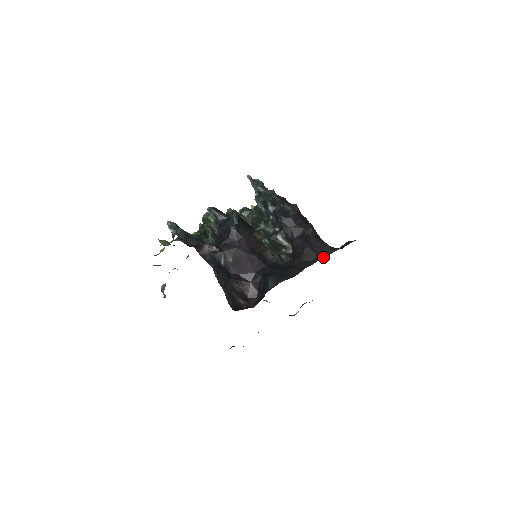
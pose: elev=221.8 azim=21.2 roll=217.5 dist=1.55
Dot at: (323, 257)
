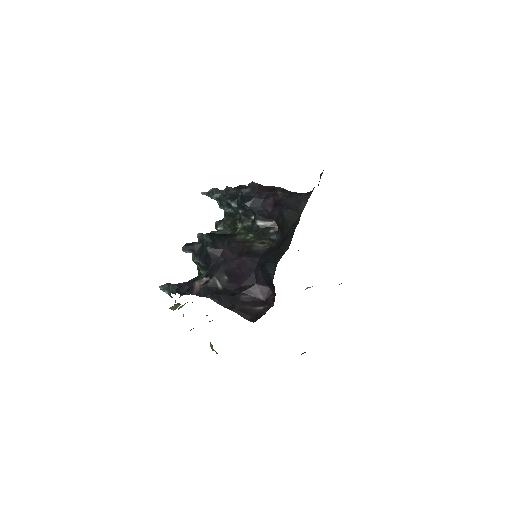
Dot at: occluded
